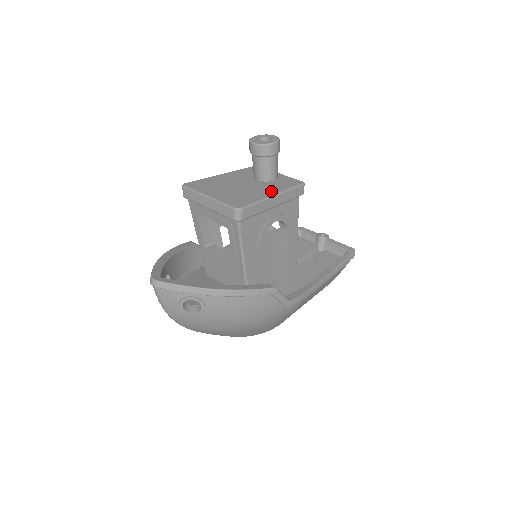
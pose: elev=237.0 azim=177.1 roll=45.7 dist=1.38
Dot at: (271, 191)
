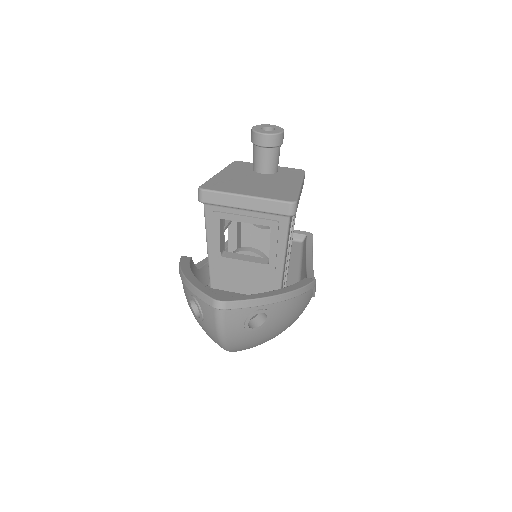
Dot at: (293, 182)
